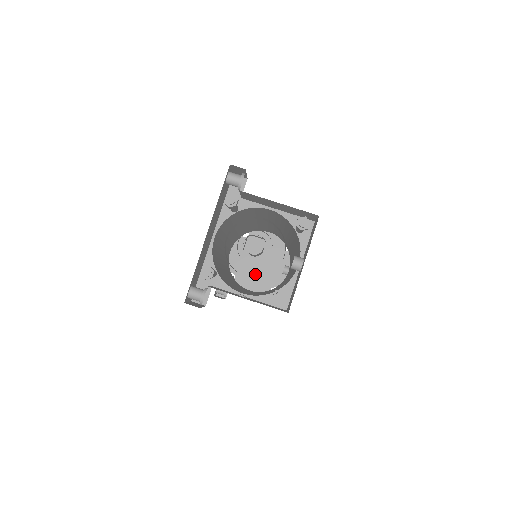
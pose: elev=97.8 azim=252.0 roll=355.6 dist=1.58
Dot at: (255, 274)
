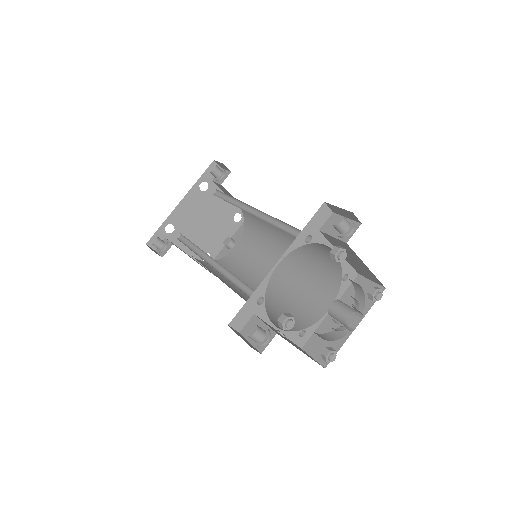
Dot at: (195, 234)
